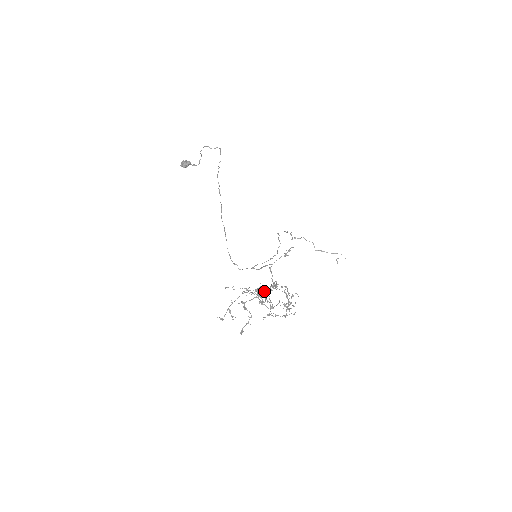
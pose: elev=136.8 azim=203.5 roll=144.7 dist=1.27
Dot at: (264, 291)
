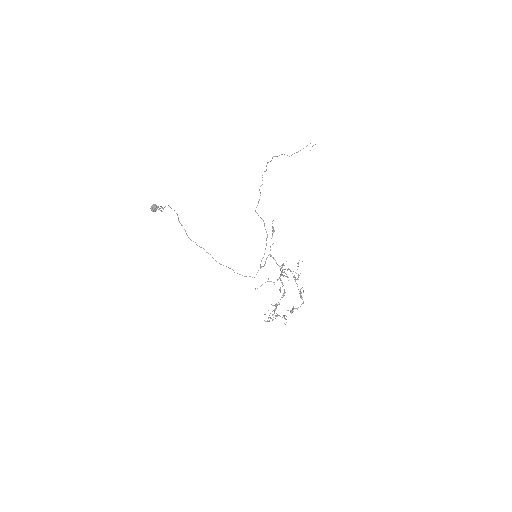
Dot at: (279, 290)
